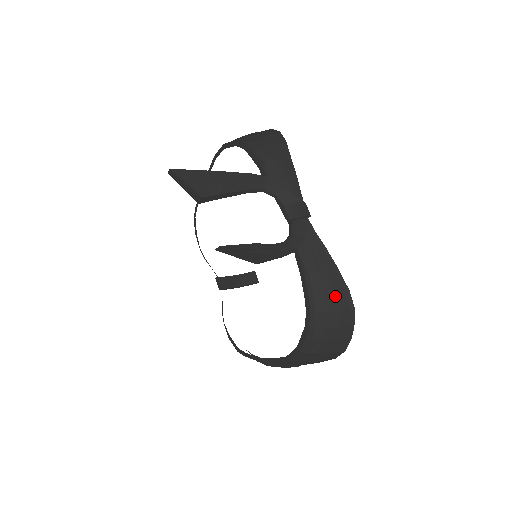
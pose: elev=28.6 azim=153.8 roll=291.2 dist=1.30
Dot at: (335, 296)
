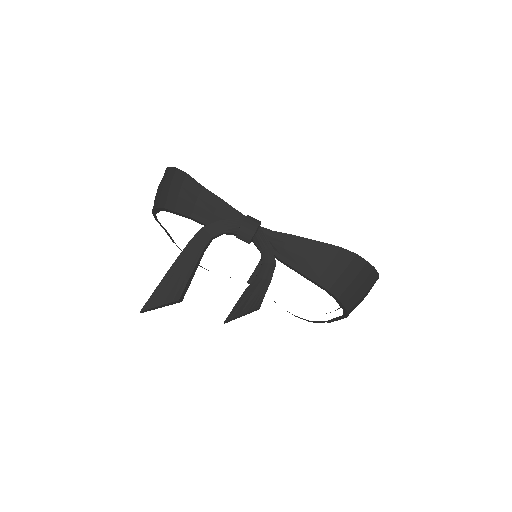
Dot at: (334, 262)
